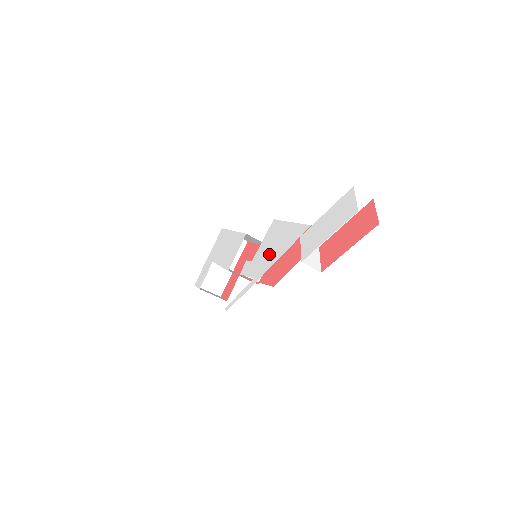
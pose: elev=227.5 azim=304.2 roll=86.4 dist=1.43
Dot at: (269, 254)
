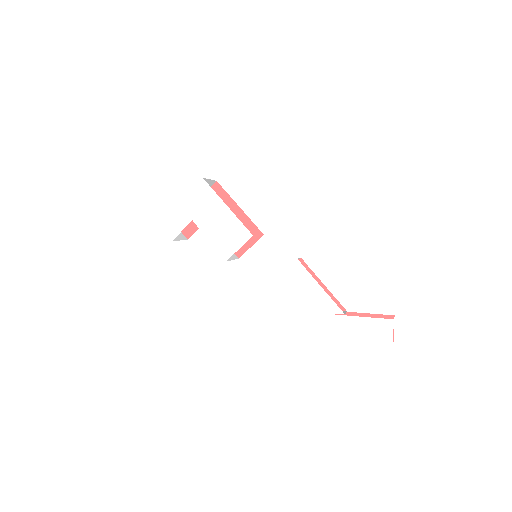
Dot at: (291, 298)
